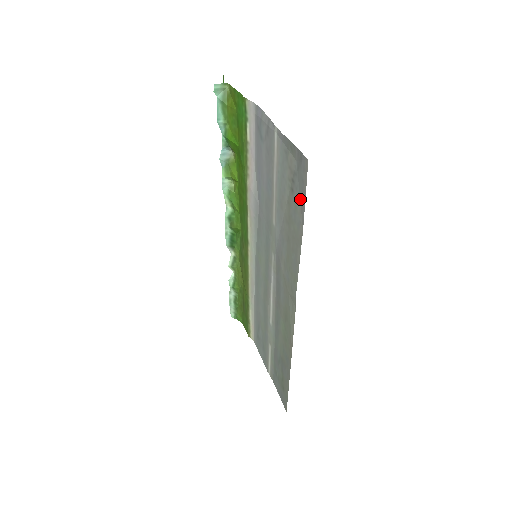
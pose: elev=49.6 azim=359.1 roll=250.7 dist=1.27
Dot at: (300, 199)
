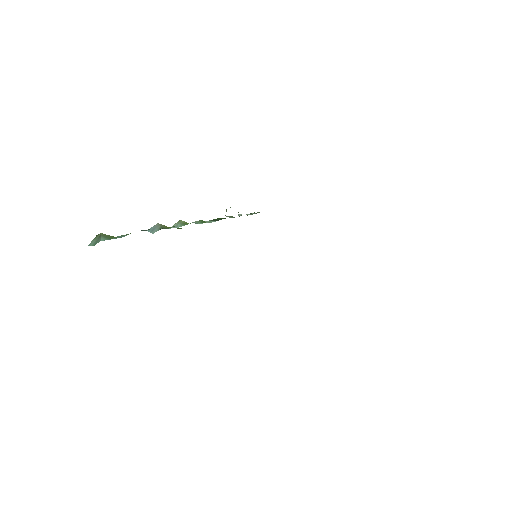
Dot at: occluded
